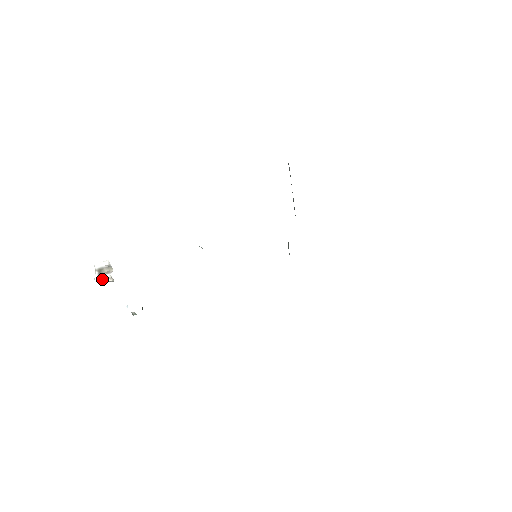
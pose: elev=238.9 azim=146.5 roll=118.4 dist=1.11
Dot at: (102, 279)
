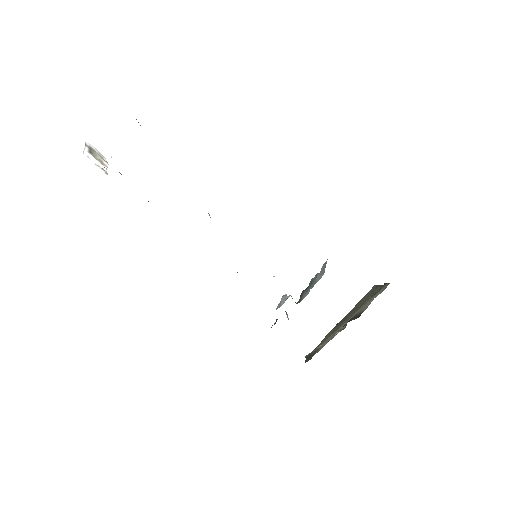
Dot at: occluded
